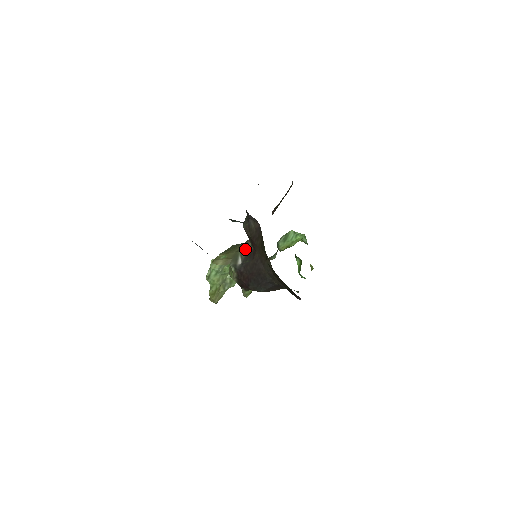
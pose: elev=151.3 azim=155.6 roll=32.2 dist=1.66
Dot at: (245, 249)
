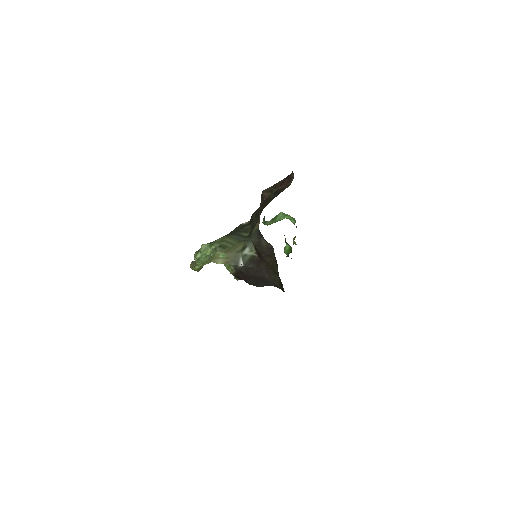
Dot at: (248, 254)
